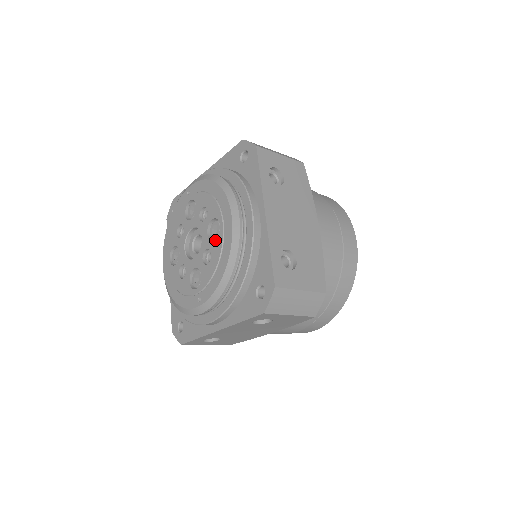
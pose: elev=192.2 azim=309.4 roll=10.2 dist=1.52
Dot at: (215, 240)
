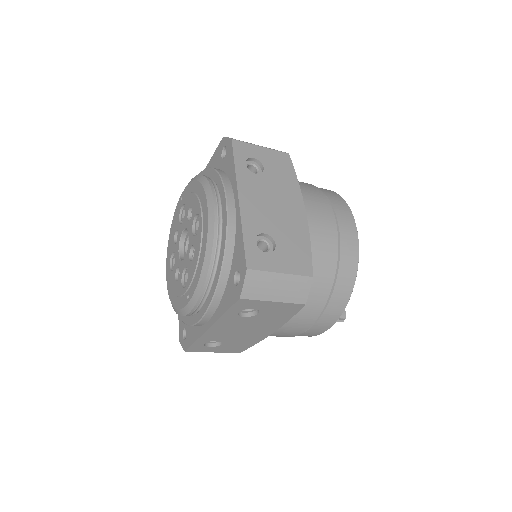
Dot at: (197, 235)
